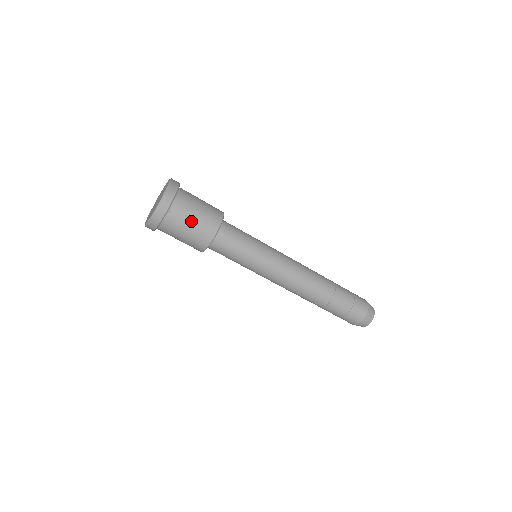
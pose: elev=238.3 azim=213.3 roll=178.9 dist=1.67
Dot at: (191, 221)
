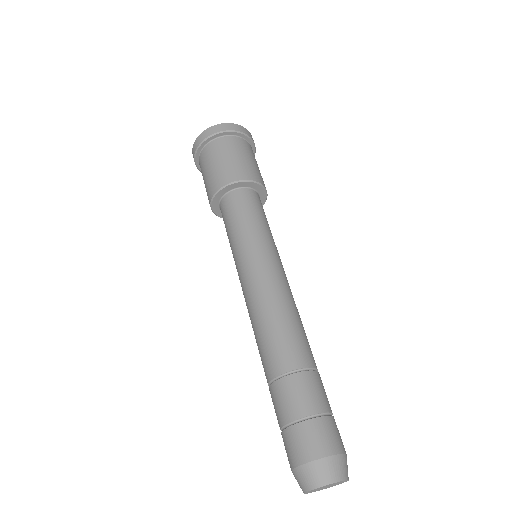
Dot at: (234, 155)
